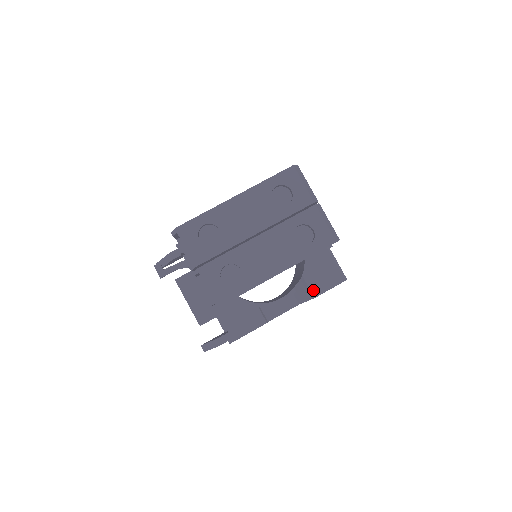
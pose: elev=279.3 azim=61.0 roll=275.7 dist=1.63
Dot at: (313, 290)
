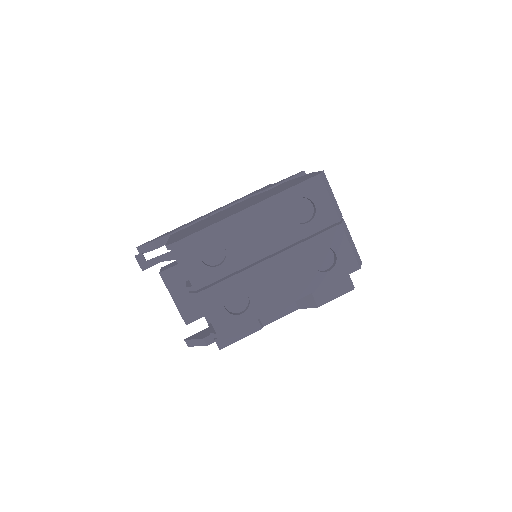
Dot at: (317, 299)
